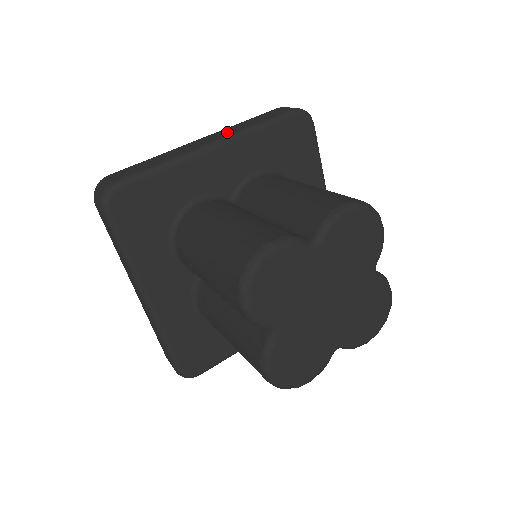
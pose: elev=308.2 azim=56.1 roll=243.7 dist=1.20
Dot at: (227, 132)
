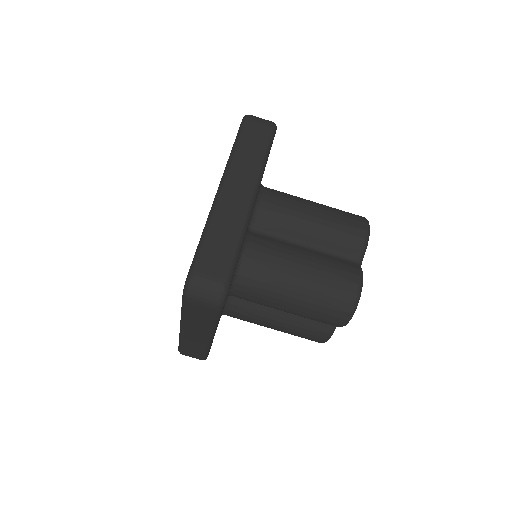
Dot at: (246, 175)
